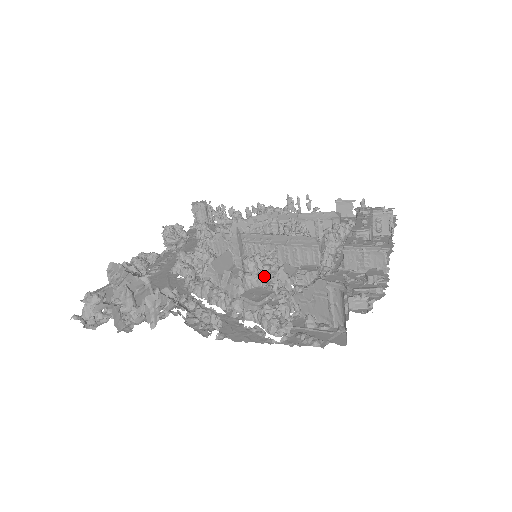
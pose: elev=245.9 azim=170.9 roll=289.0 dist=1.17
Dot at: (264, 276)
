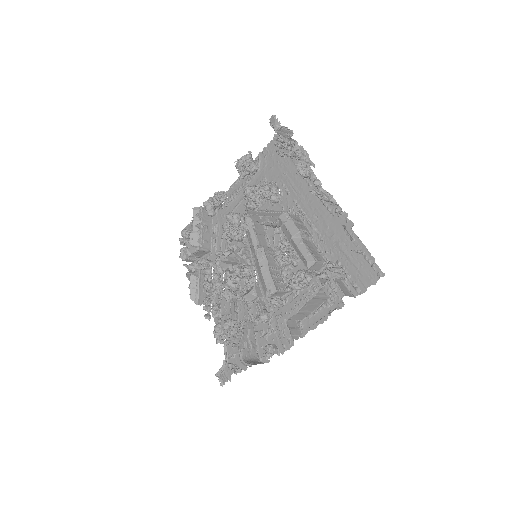
Dot at: (231, 299)
